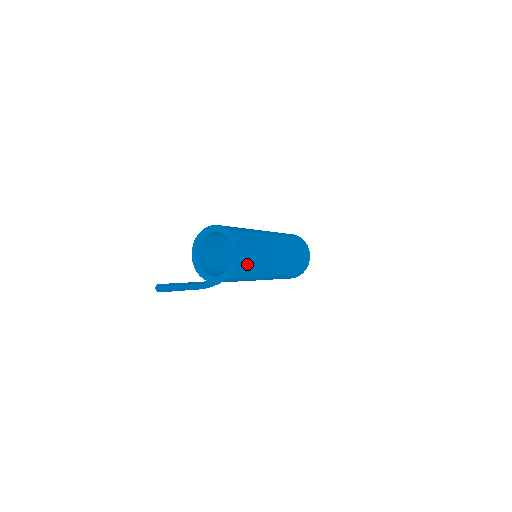
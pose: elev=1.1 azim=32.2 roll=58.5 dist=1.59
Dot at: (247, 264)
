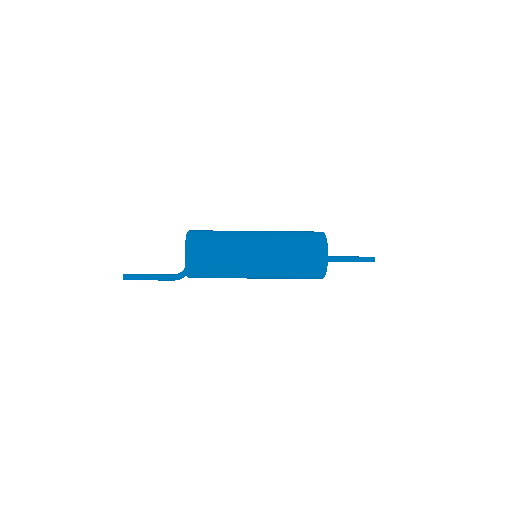
Dot at: (204, 250)
